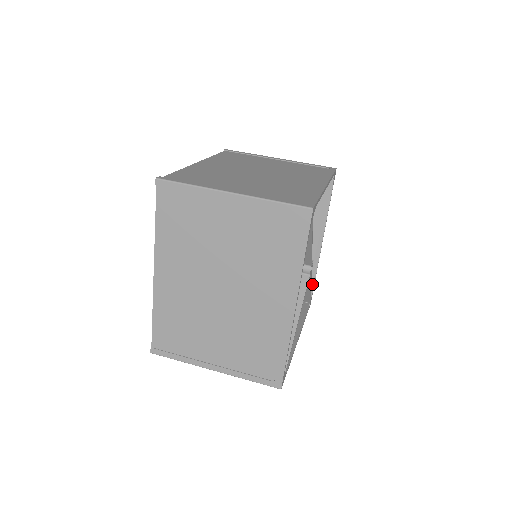
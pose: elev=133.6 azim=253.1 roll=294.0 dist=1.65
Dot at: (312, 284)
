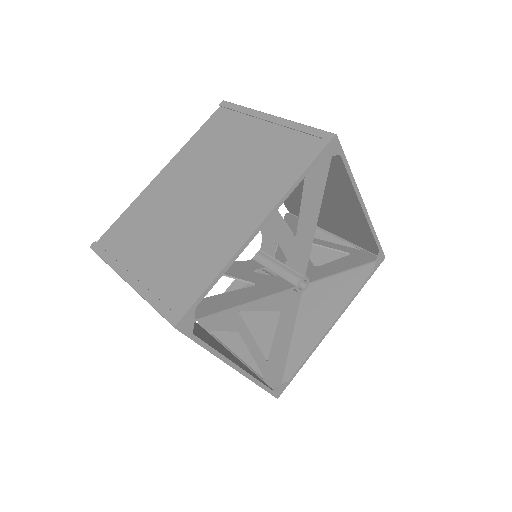
Dot at: (294, 370)
